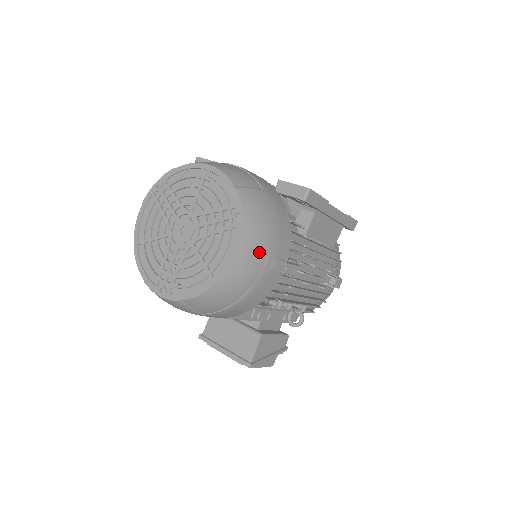
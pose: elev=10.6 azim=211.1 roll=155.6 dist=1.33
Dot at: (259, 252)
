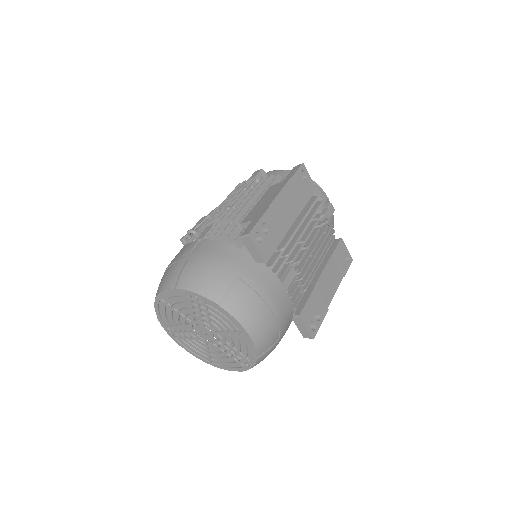
Dot at: occluded
